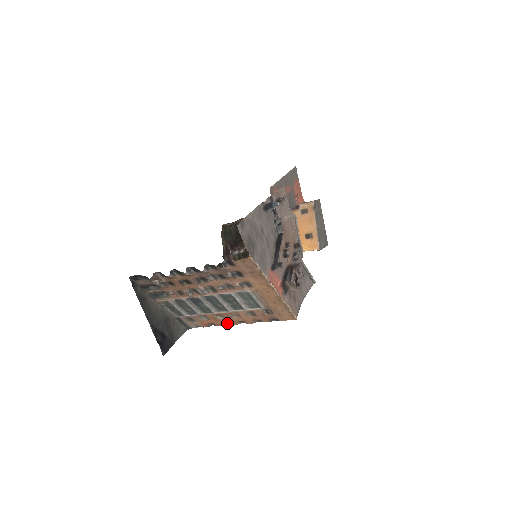
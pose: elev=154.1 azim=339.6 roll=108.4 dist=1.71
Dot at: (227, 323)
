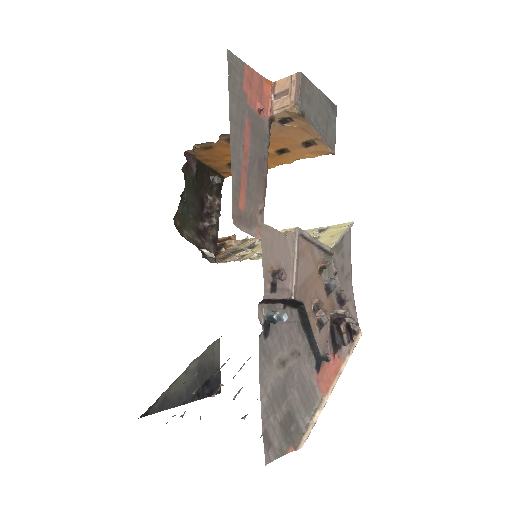
Dot at: occluded
